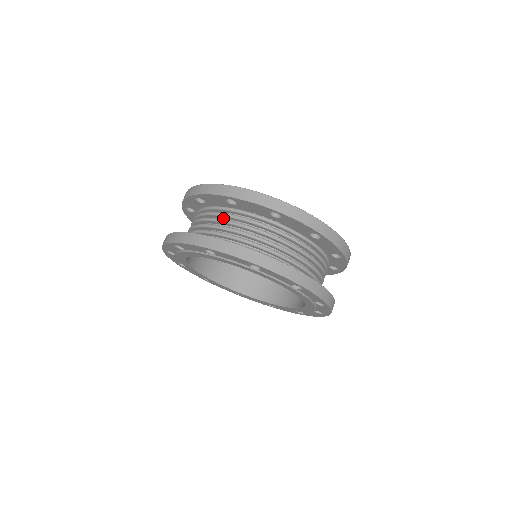
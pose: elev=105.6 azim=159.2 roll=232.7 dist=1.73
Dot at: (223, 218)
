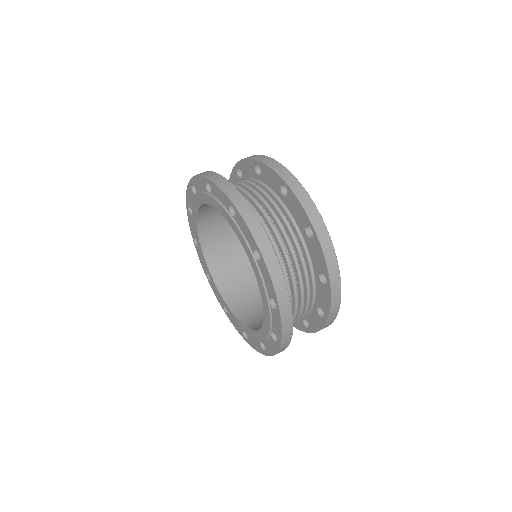
Dot at: occluded
